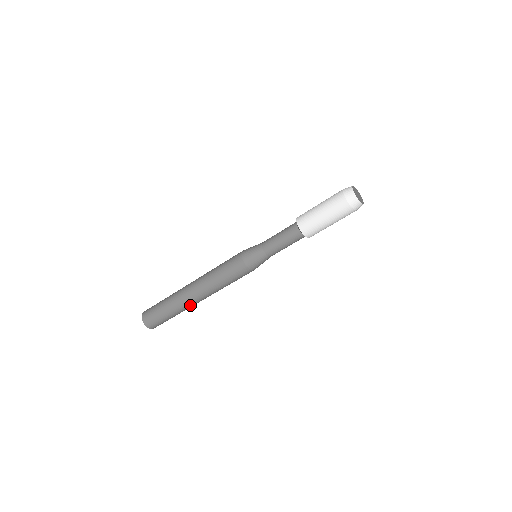
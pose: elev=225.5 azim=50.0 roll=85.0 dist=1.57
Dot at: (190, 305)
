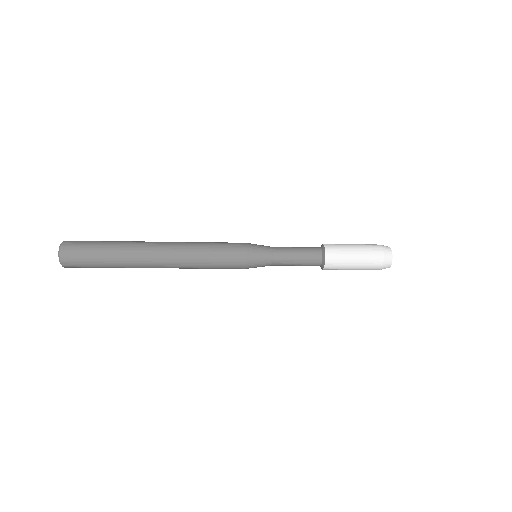
Dot at: (143, 267)
